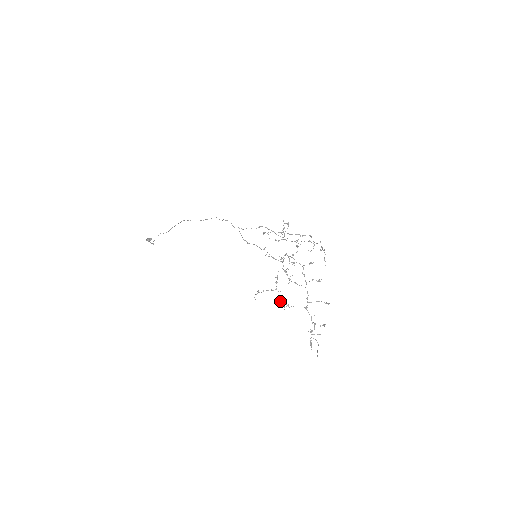
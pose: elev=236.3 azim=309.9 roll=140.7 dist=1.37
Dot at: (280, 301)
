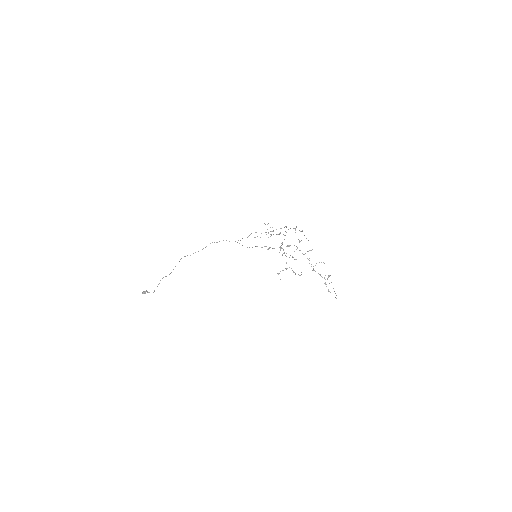
Dot at: (295, 273)
